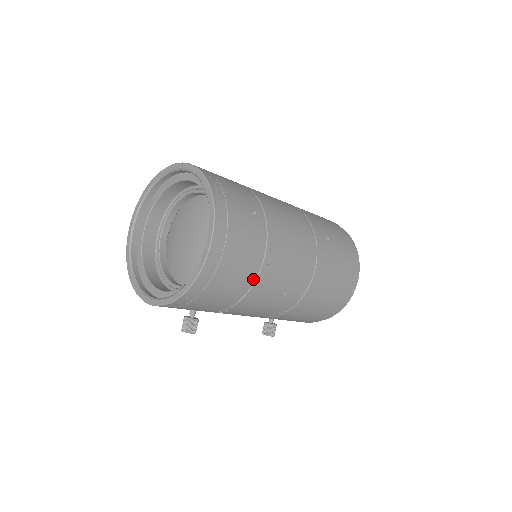
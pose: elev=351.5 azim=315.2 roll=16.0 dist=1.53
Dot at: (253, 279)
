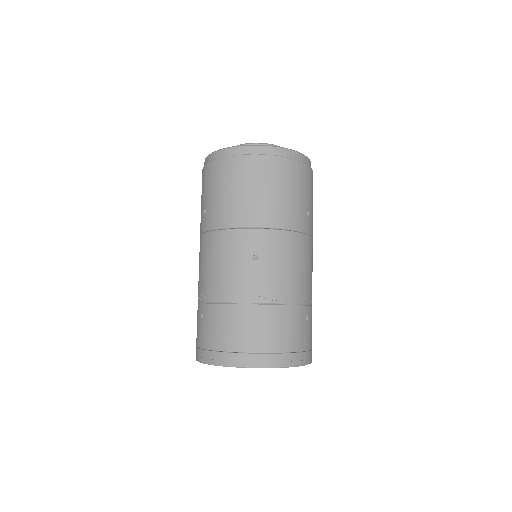
Dot at: occluded
